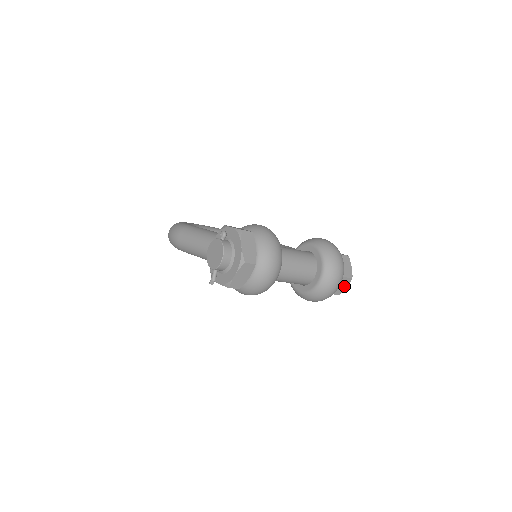
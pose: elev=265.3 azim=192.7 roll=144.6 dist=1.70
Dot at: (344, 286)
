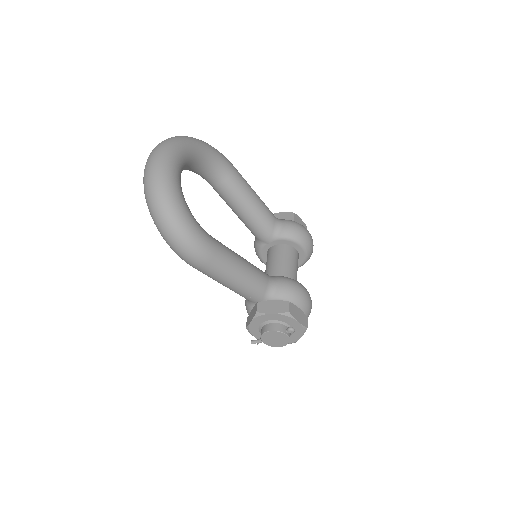
Dot at: occluded
